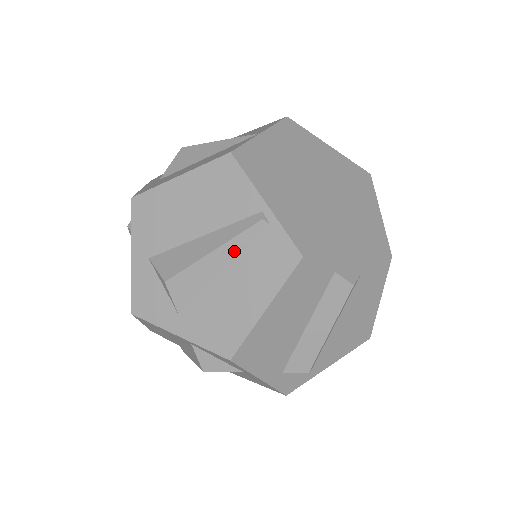
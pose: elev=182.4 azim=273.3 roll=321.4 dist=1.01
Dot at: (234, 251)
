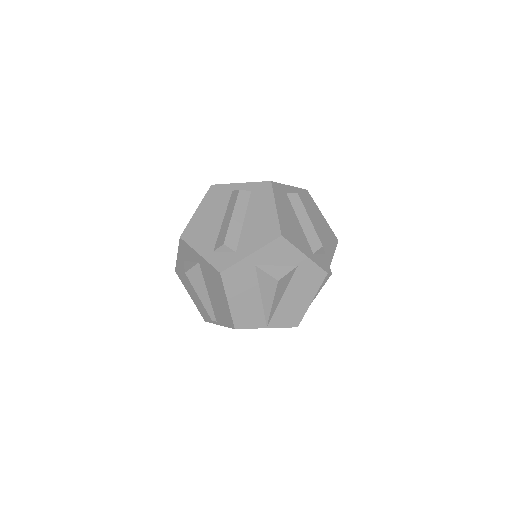
Dot at: occluded
